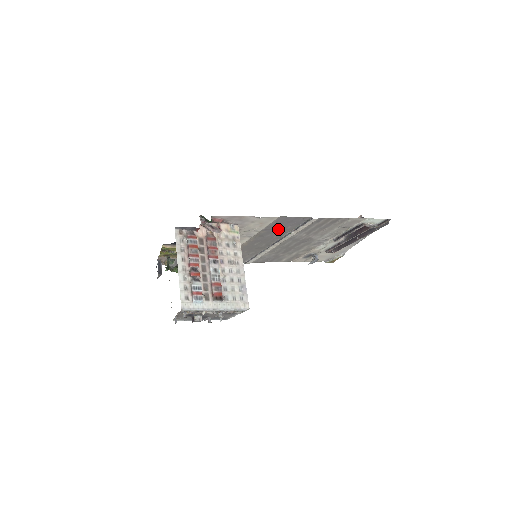
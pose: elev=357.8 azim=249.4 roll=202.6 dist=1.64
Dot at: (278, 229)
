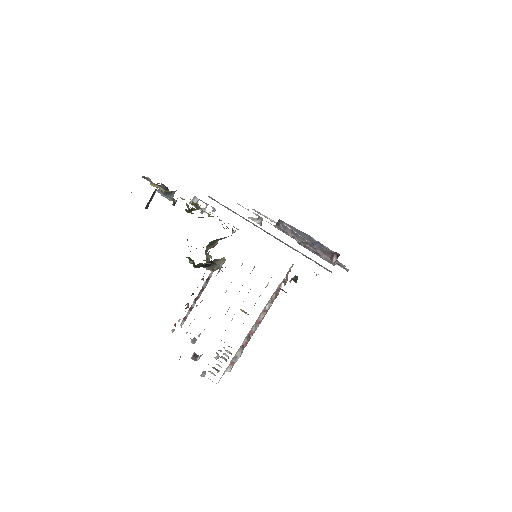
Dot at: occluded
